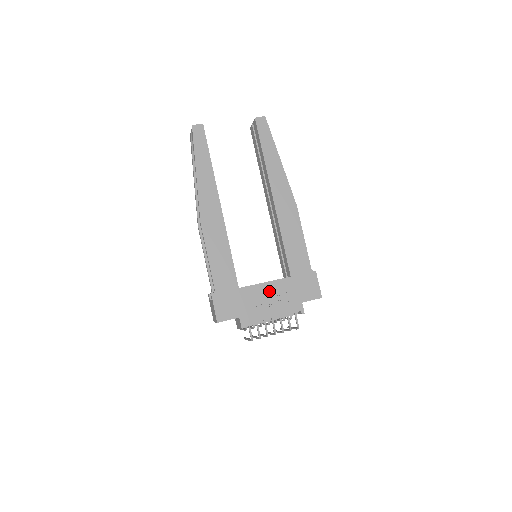
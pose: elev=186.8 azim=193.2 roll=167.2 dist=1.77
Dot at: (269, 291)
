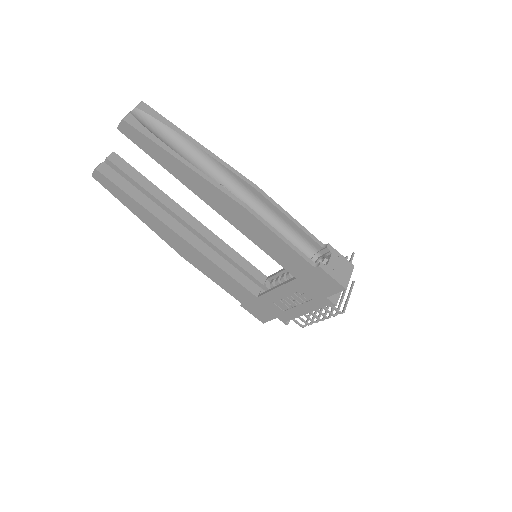
Dot at: (285, 295)
